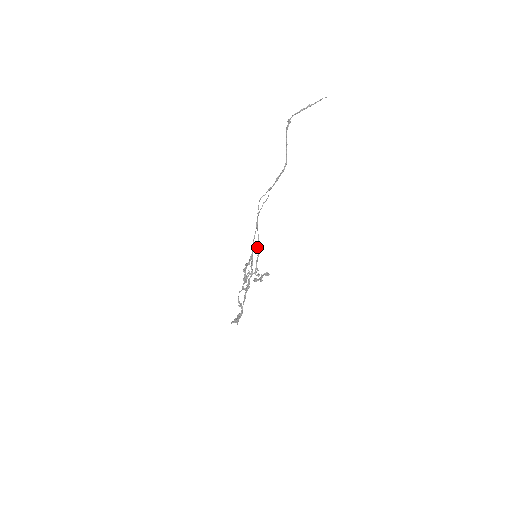
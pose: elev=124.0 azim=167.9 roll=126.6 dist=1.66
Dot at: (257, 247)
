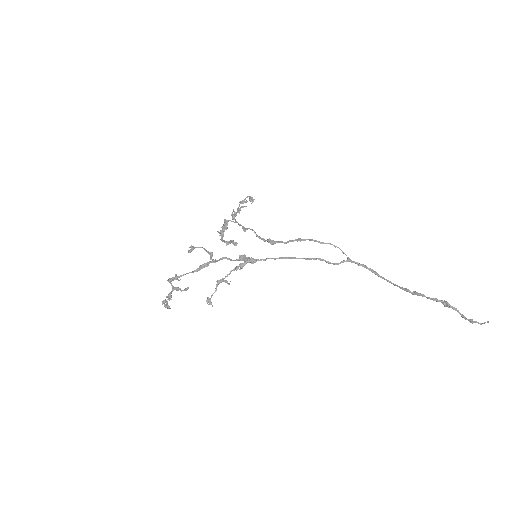
Dot at: (270, 241)
